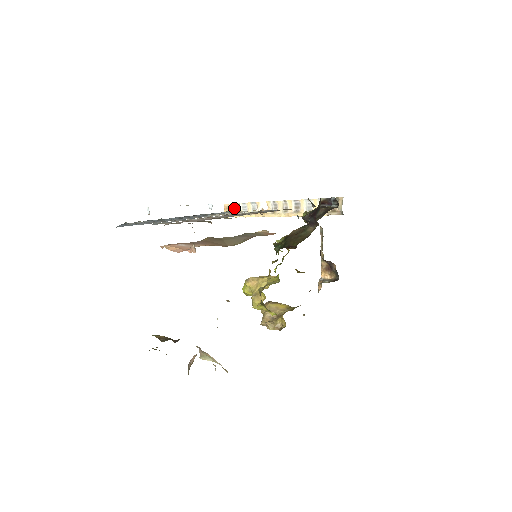
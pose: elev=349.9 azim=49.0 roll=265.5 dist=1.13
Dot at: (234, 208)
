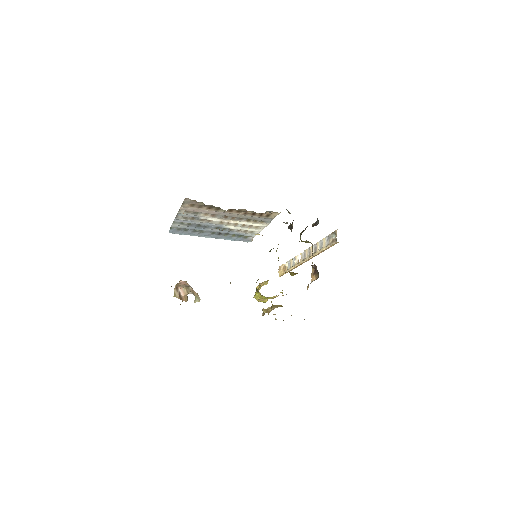
Dot at: (284, 267)
